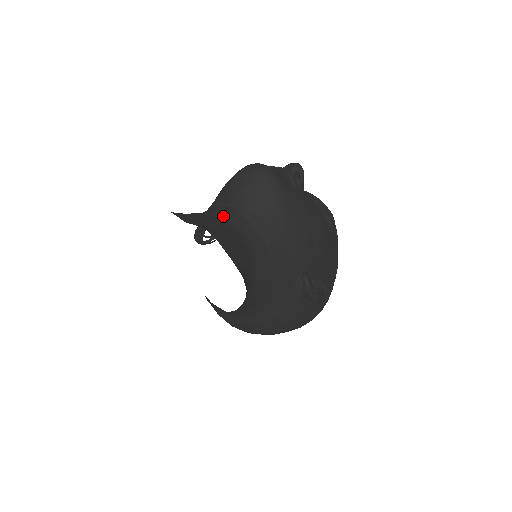
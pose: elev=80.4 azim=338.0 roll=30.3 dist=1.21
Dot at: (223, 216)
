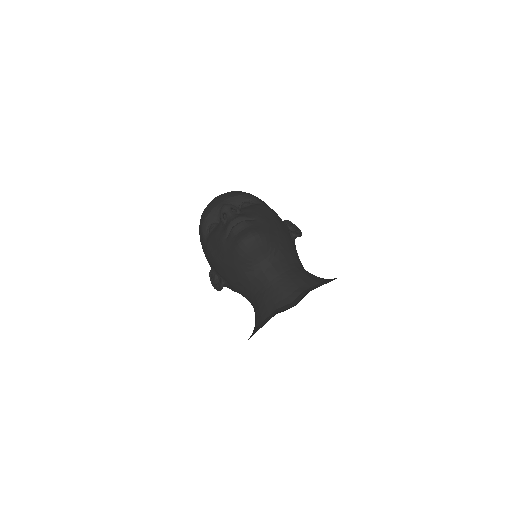
Dot at: (276, 276)
